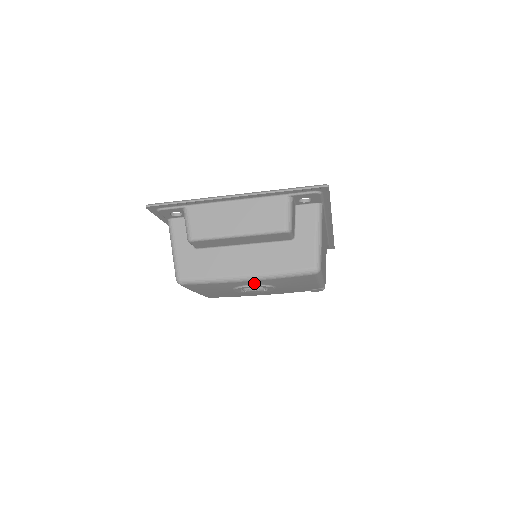
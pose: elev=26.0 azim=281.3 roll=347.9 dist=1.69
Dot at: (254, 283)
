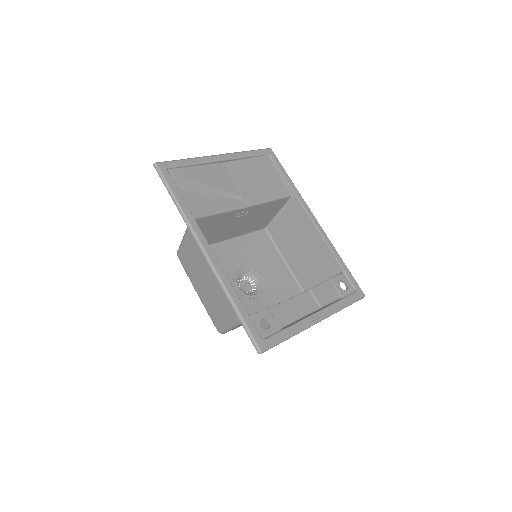
Dot at: (262, 302)
